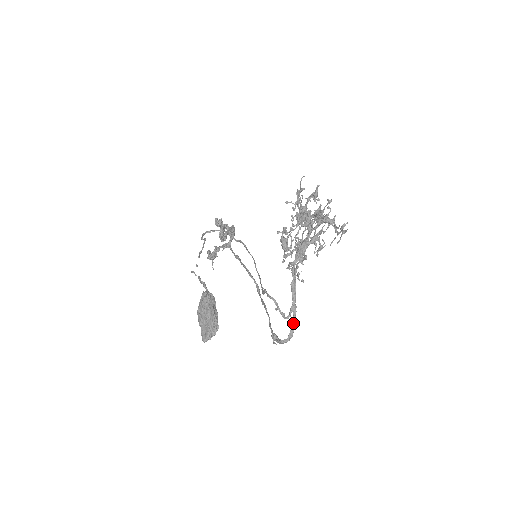
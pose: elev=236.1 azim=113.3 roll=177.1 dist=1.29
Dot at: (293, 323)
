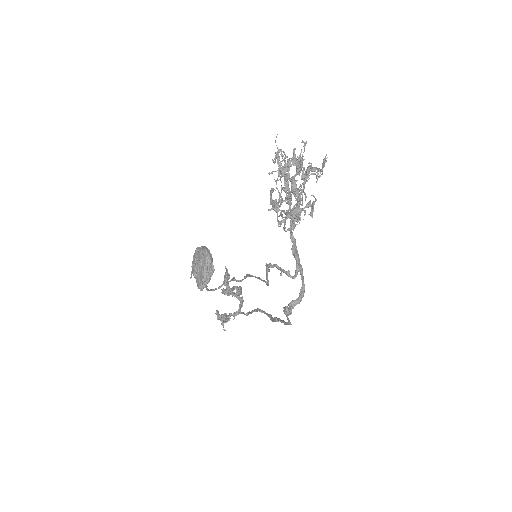
Dot at: occluded
